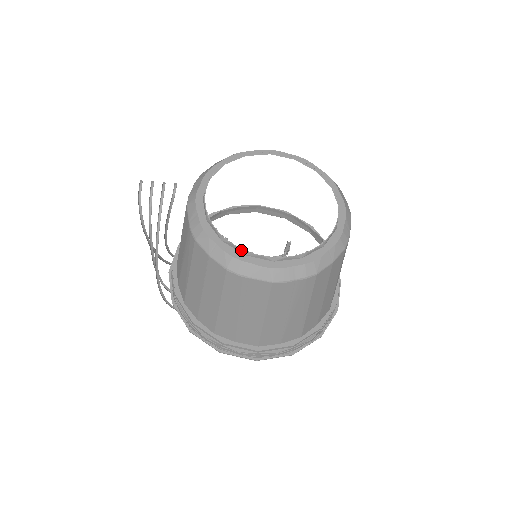
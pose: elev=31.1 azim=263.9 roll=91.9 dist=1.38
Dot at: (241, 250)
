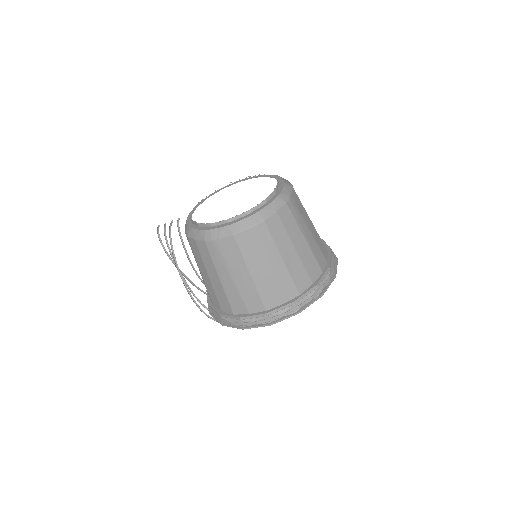
Dot at: (209, 224)
